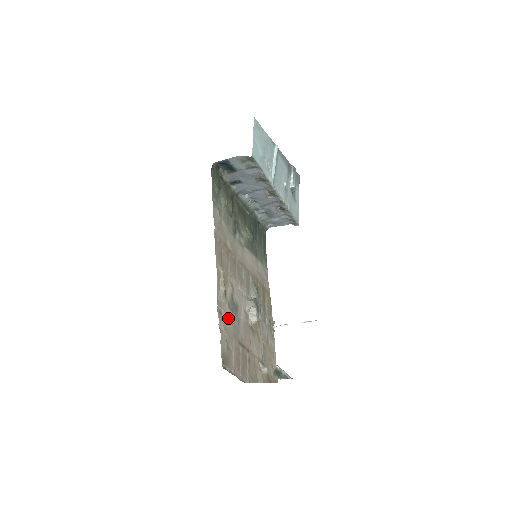
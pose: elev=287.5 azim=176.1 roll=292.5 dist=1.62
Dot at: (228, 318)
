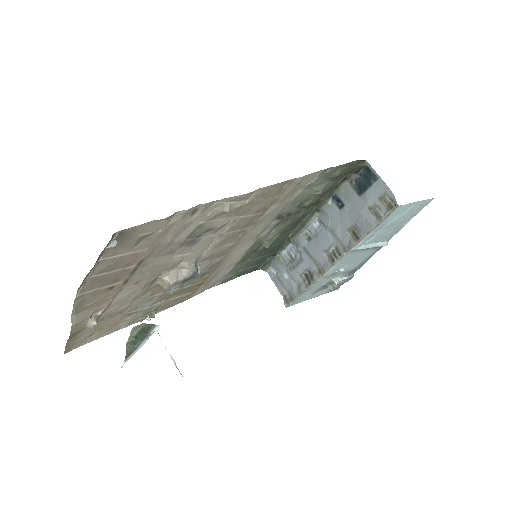
Dot at: (182, 229)
